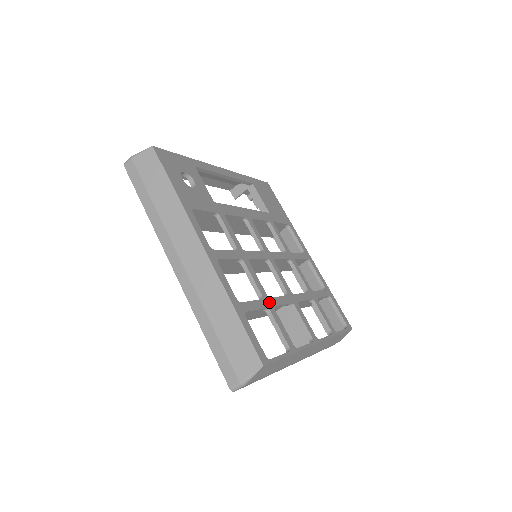
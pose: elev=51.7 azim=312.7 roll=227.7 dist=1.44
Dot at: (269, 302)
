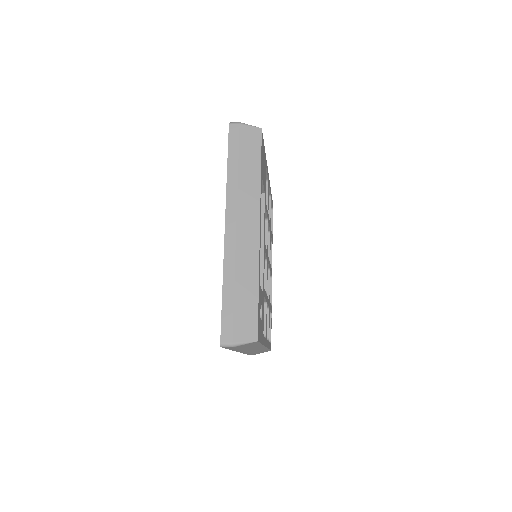
Dot at: (269, 304)
